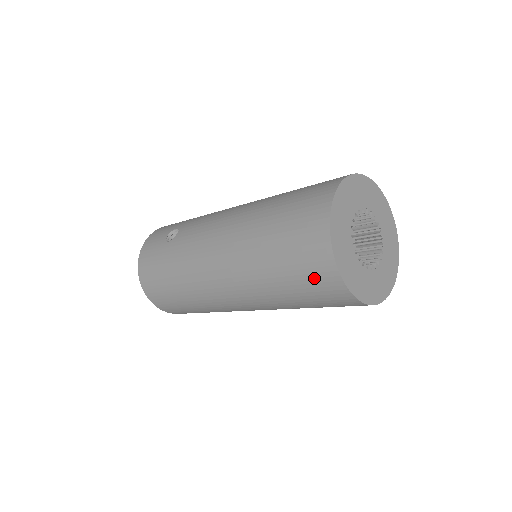
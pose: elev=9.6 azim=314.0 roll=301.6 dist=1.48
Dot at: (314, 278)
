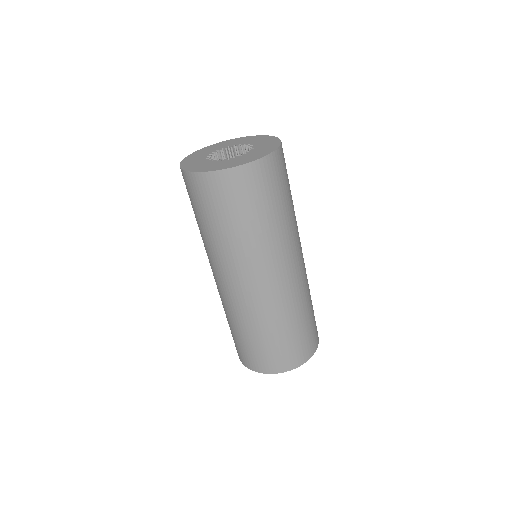
Dot at: occluded
